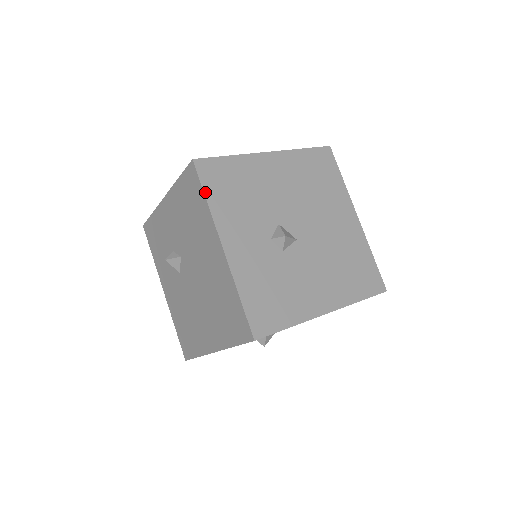
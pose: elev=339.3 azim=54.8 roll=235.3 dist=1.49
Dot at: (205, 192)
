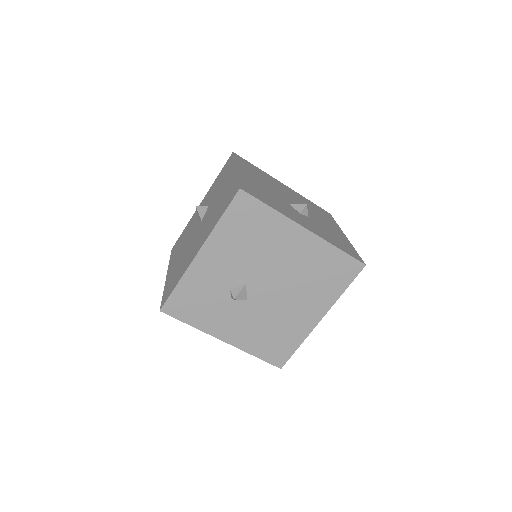
Dot at: (266, 204)
